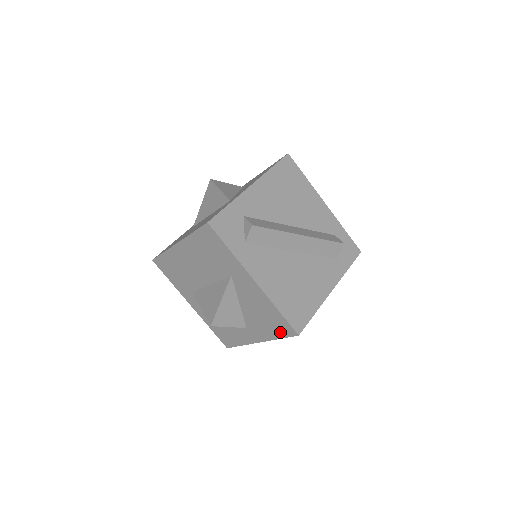
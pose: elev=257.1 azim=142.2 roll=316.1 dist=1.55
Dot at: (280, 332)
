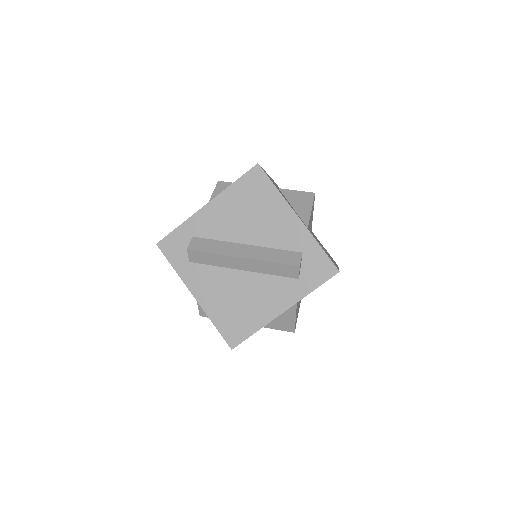
Dot at: occluded
